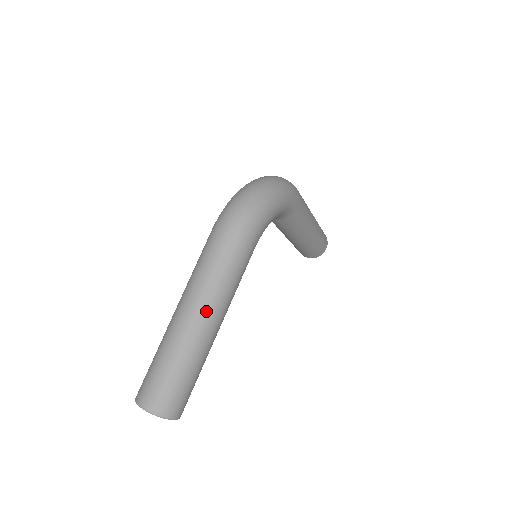
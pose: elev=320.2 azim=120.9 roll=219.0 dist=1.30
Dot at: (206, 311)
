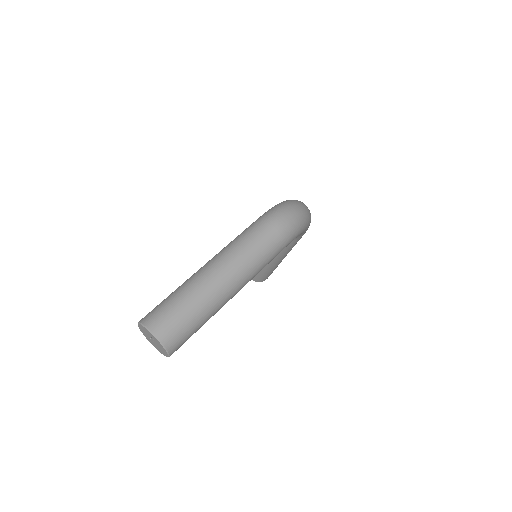
Dot at: (238, 278)
